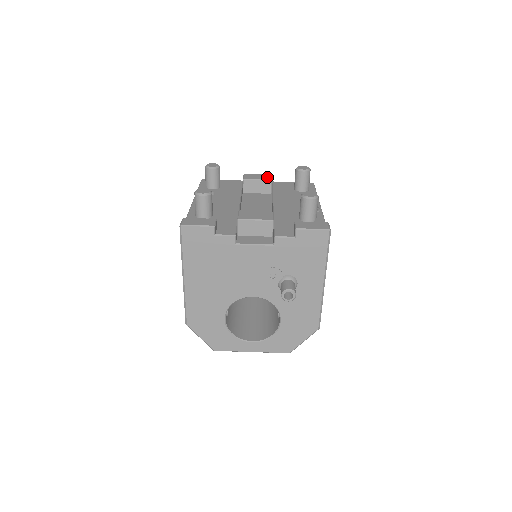
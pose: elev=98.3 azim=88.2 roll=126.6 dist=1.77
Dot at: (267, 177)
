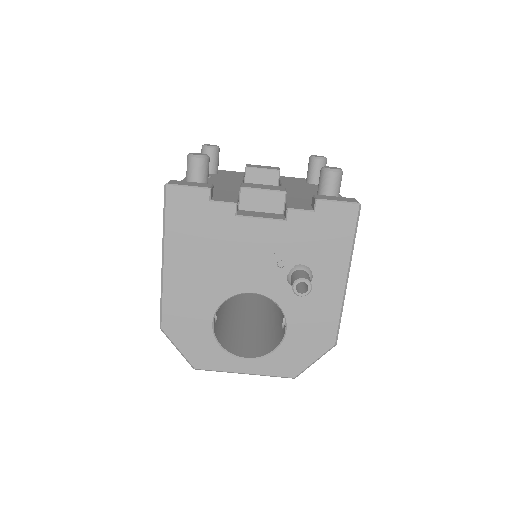
Dot at: (274, 168)
